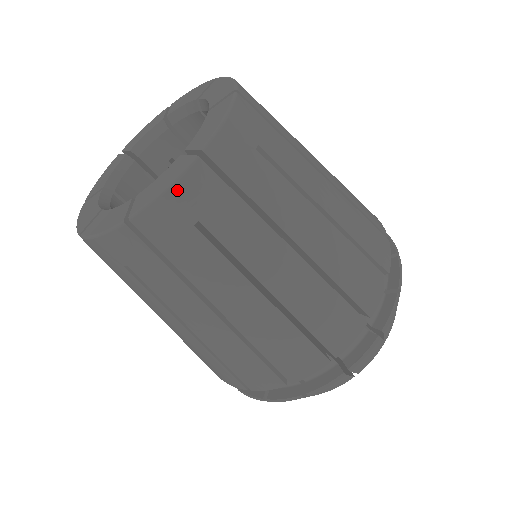
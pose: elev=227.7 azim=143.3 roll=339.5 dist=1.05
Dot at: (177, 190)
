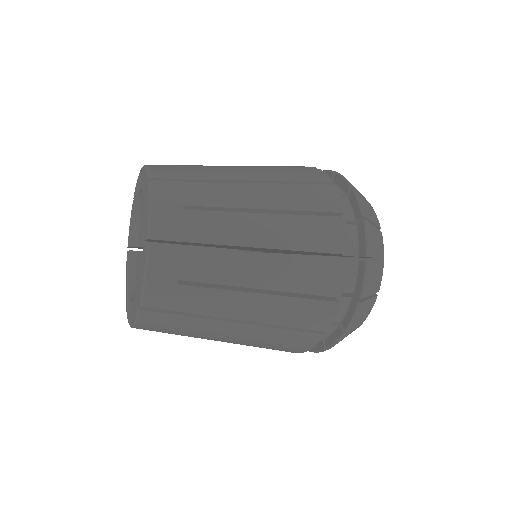
Dot at: (151, 272)
